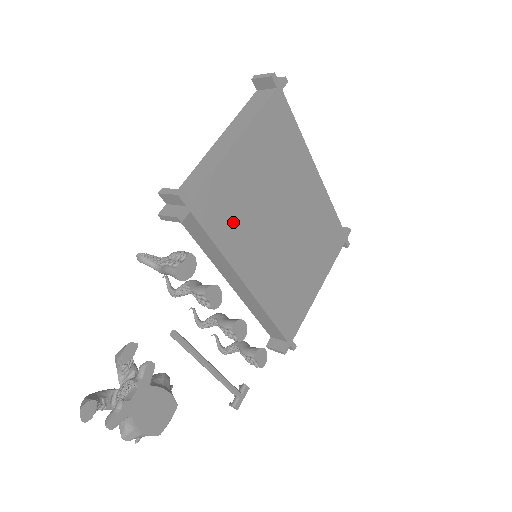
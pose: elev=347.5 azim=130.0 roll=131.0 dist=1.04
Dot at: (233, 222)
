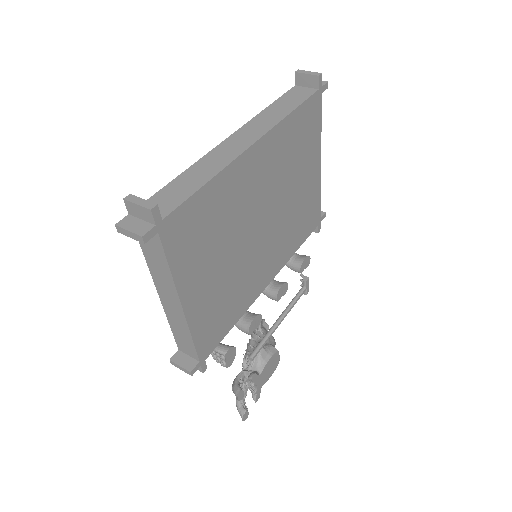
Dot at: (230, 306)
